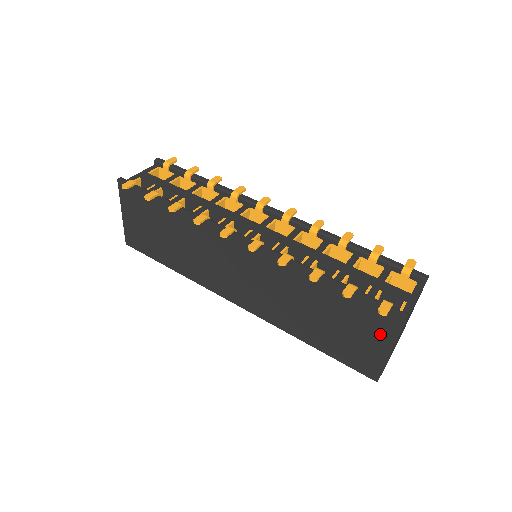
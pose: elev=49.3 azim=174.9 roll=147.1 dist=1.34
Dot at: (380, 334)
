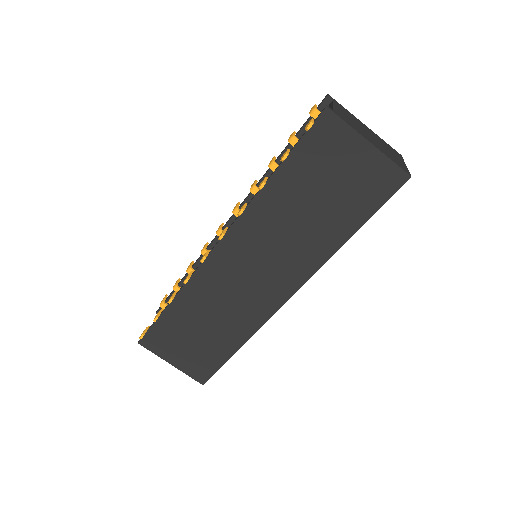
Dot at: (343, 145)
